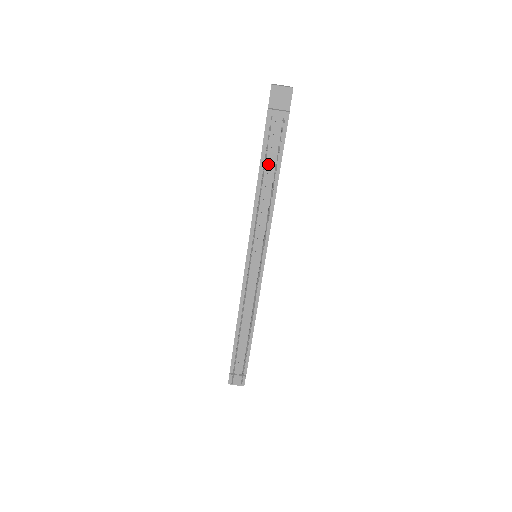
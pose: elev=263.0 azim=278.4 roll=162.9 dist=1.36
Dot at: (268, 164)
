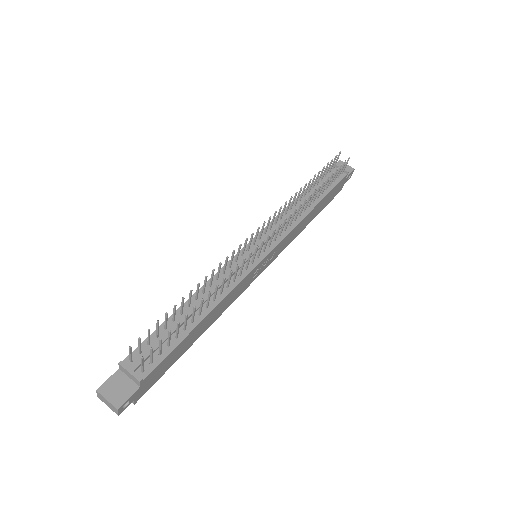
Dot at: occluded
